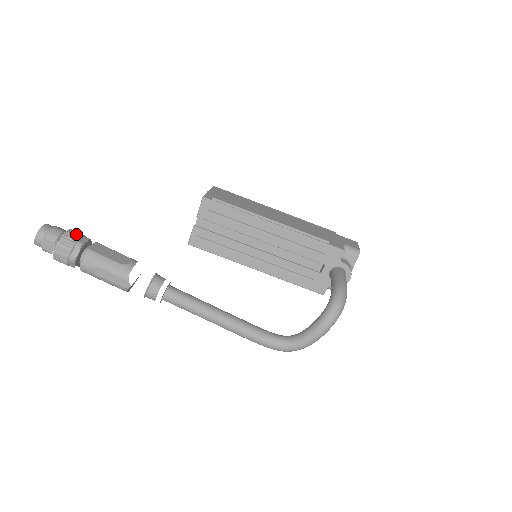
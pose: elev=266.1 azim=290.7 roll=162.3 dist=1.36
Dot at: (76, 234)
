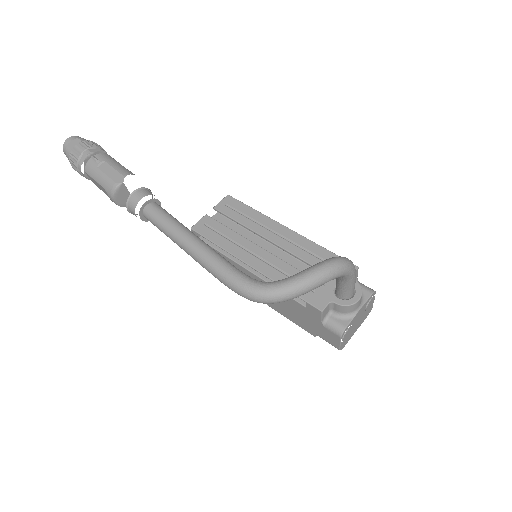
Dot at: (104, 150)
